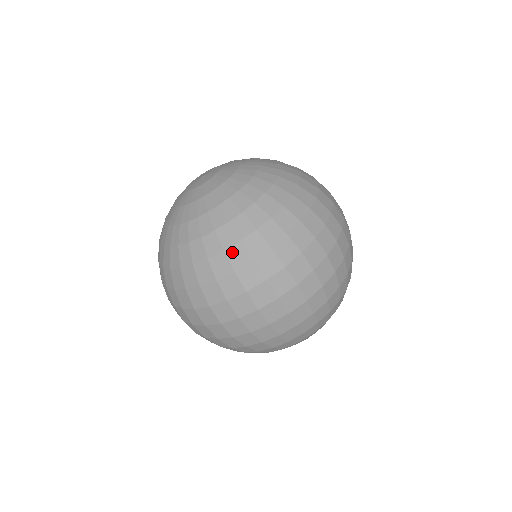
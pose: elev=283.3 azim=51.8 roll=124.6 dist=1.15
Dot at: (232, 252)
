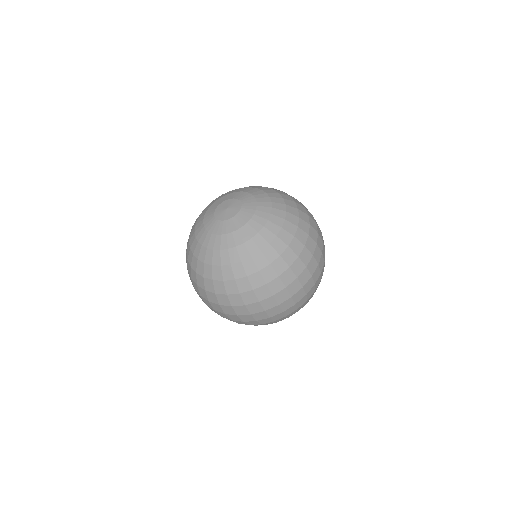
Dot at: (285, 255)
